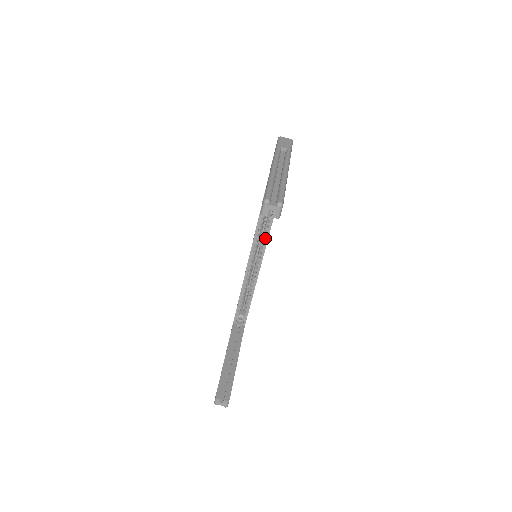
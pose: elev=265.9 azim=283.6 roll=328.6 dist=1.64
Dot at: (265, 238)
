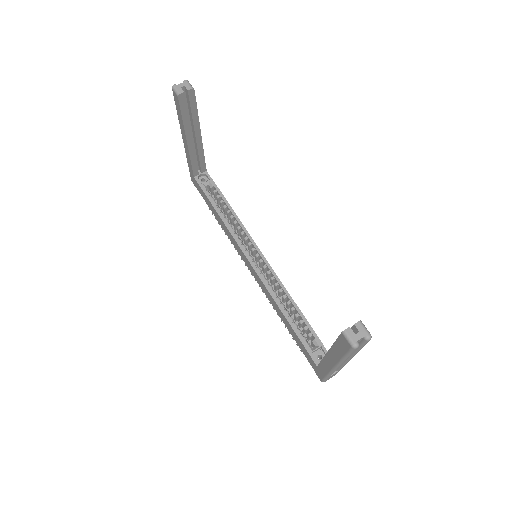
Dot at: (249, 240)
